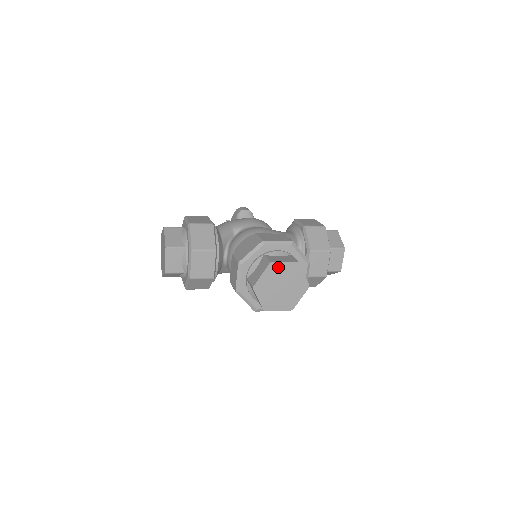
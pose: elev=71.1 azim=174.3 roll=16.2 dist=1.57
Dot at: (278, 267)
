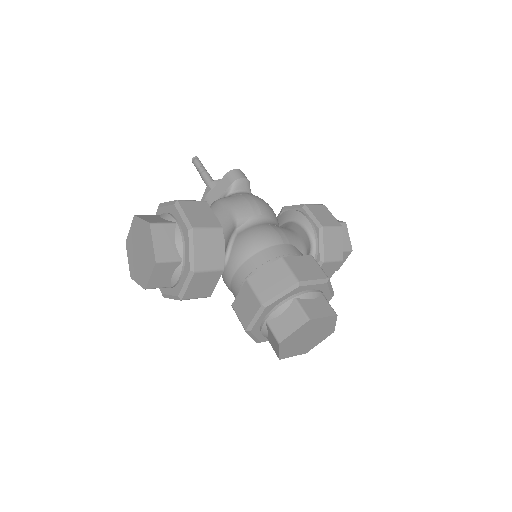
Dot at: (315, 322)
